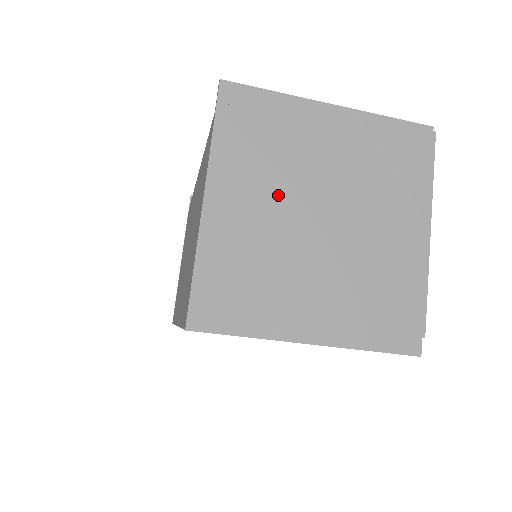
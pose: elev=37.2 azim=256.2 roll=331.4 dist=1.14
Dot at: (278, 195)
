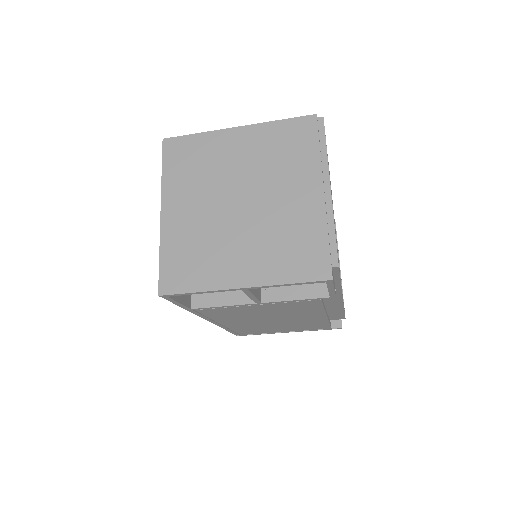
Dot at: (208, 196)
